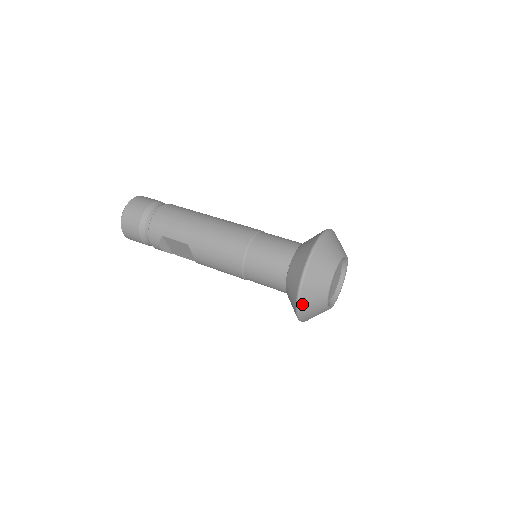
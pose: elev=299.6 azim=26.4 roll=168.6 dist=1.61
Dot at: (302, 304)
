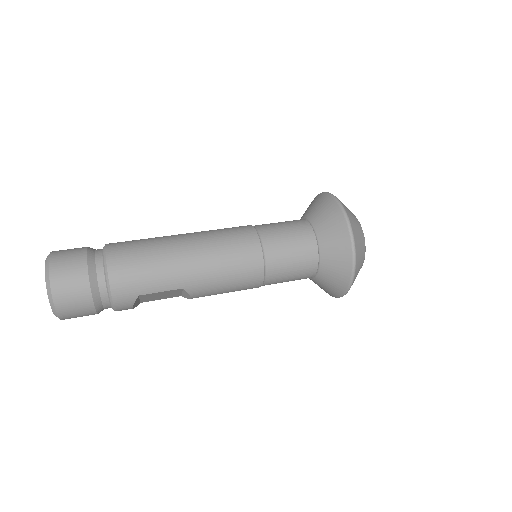
Dot at: occluded
